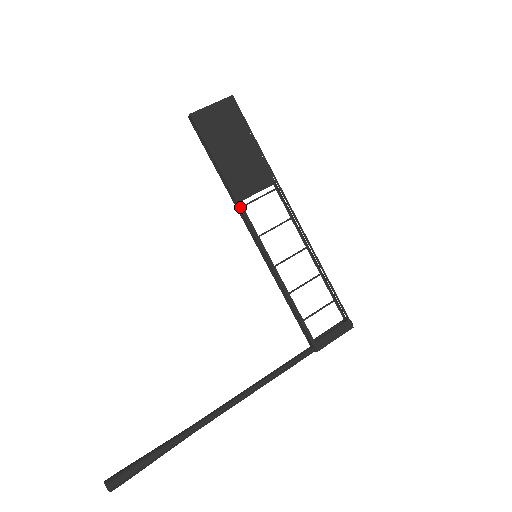
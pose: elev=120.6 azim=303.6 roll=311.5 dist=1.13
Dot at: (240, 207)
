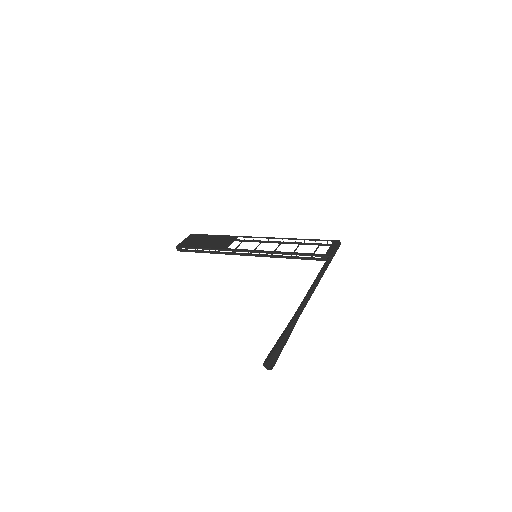
Dot at: (229, 249)
